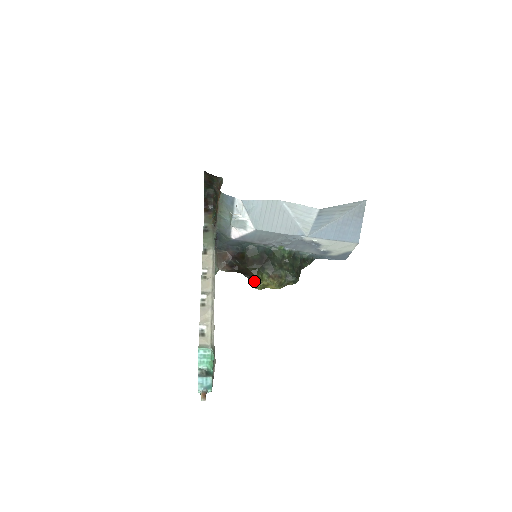
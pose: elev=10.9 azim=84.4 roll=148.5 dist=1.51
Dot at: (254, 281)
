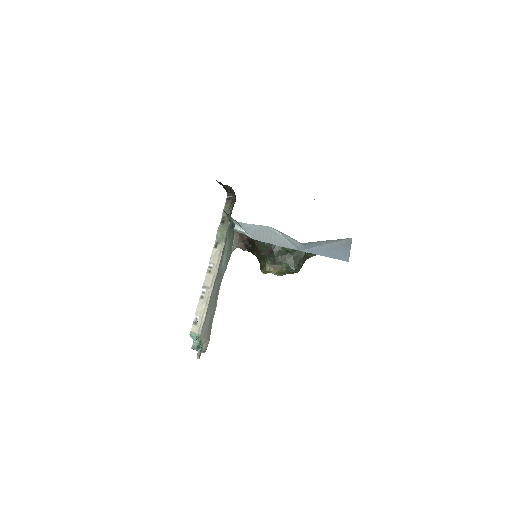
Dot at: (261, 266)
